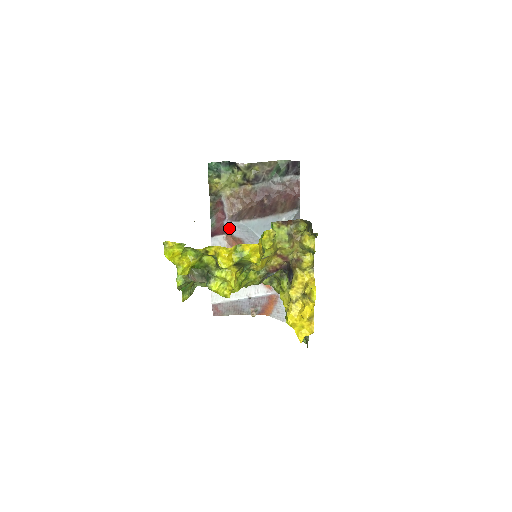
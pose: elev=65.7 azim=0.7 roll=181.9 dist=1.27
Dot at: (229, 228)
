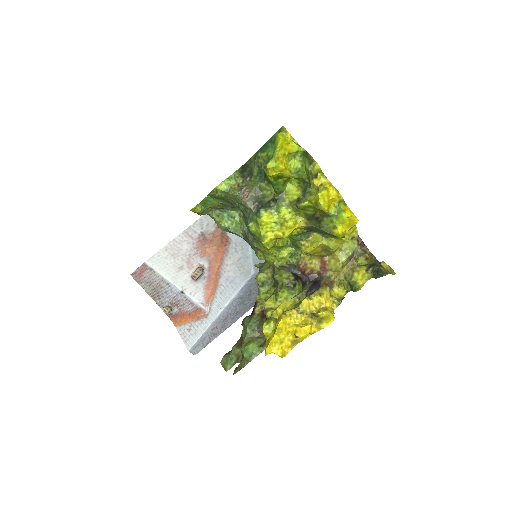
Dot at: occluded
